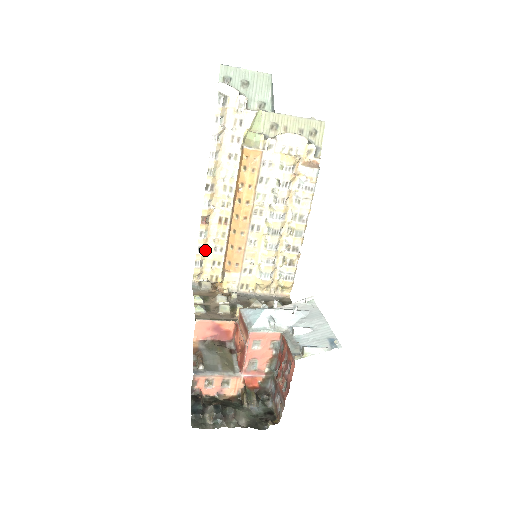
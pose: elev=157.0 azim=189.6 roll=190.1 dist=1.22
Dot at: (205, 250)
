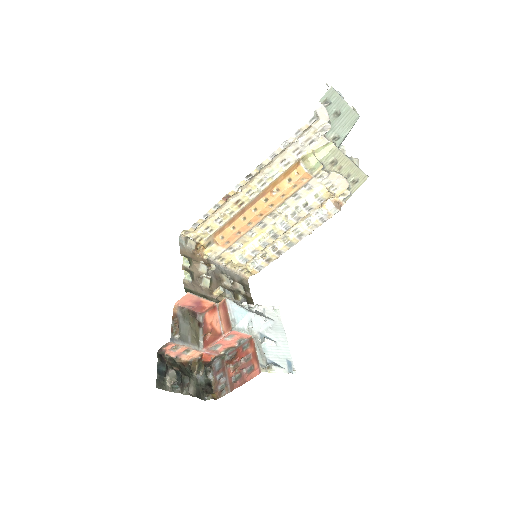
Dot at: (209, 217)
